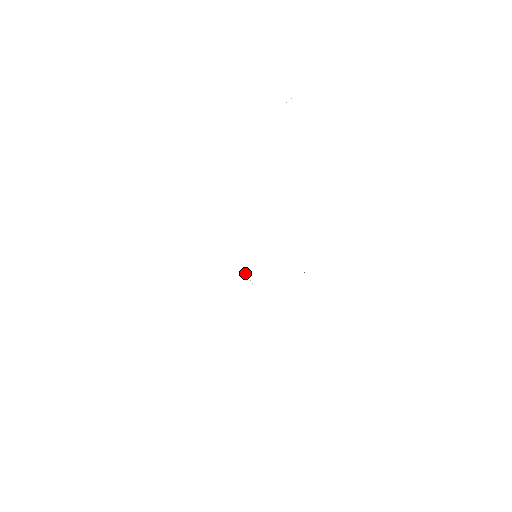
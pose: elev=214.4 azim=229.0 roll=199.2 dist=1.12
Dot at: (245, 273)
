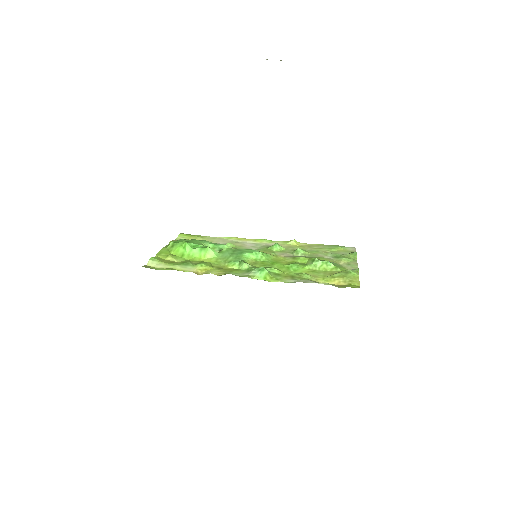
Dot at: occluded
